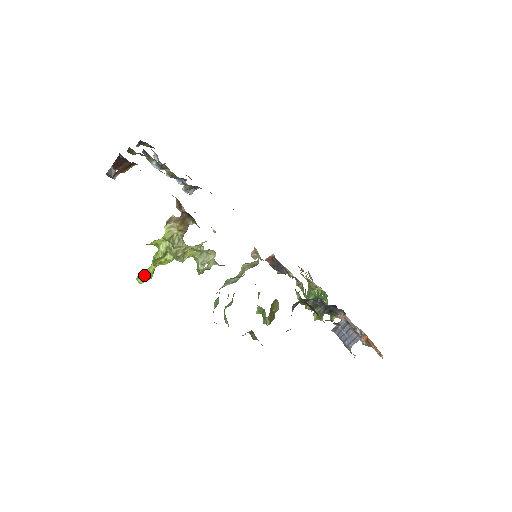
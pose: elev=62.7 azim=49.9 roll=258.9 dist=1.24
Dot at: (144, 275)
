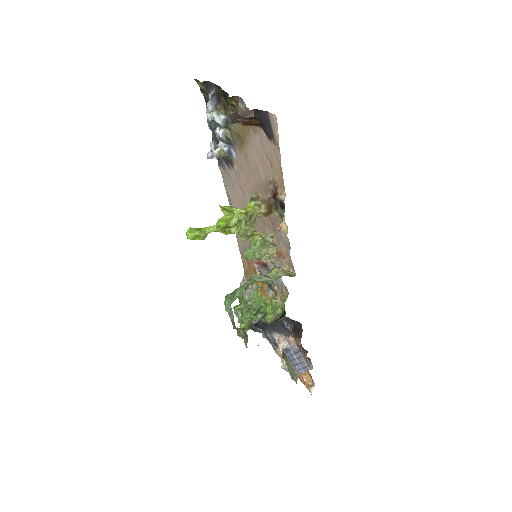
Dot at: (199, 233)
